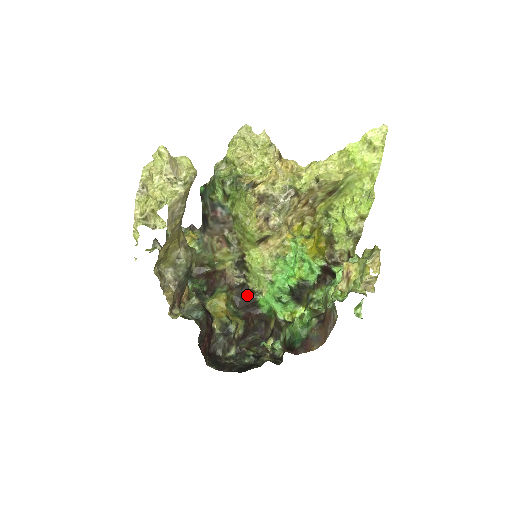
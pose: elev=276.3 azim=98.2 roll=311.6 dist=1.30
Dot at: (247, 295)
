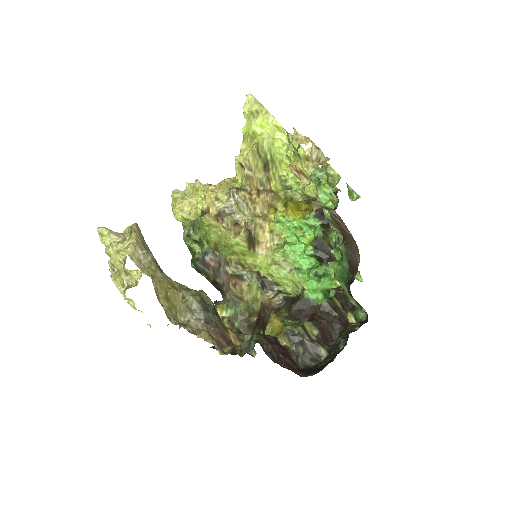
Dot at: (295, 302)
